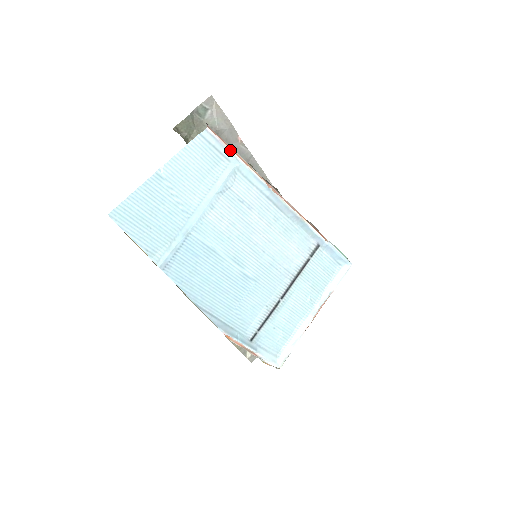
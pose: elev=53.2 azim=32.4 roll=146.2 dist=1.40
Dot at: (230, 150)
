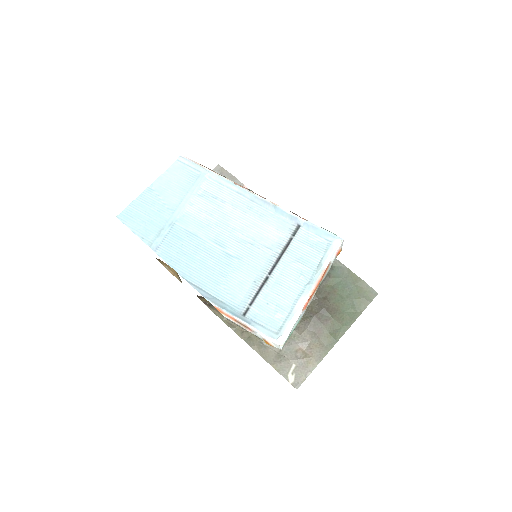
Dot at: (200, 165)
